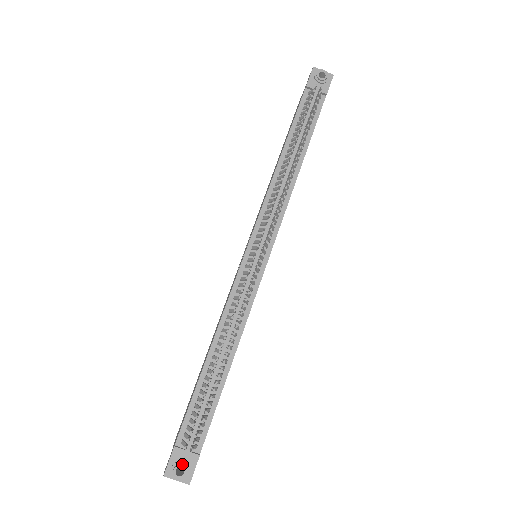
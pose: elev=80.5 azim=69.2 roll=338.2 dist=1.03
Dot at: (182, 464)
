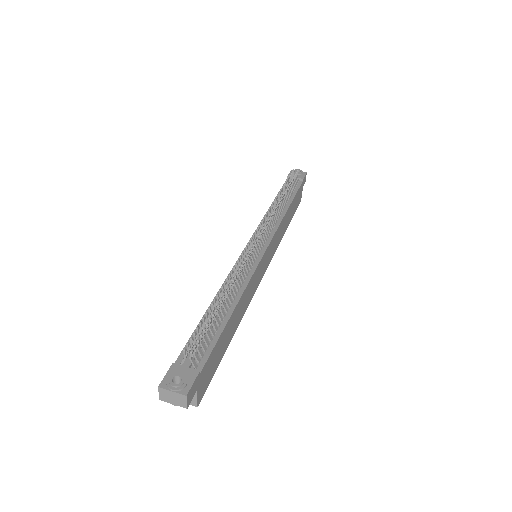
Dot at: (180, 375)
